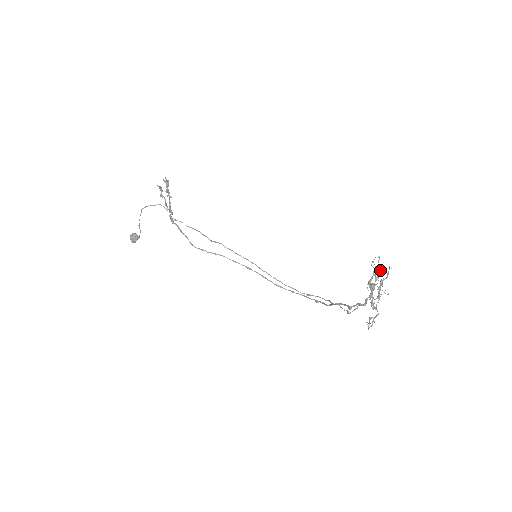
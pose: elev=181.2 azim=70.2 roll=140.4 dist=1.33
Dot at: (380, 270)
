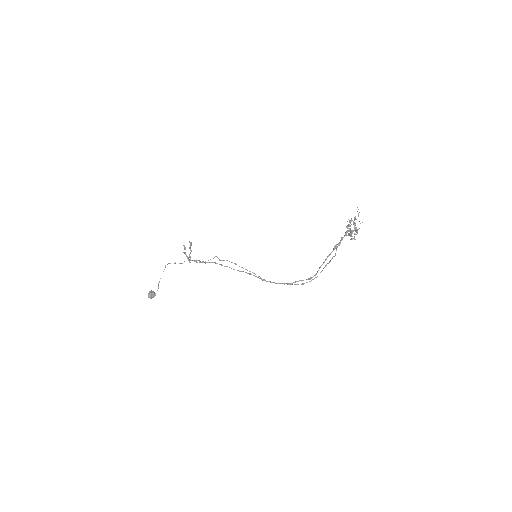
Dot at: (353, 221)
